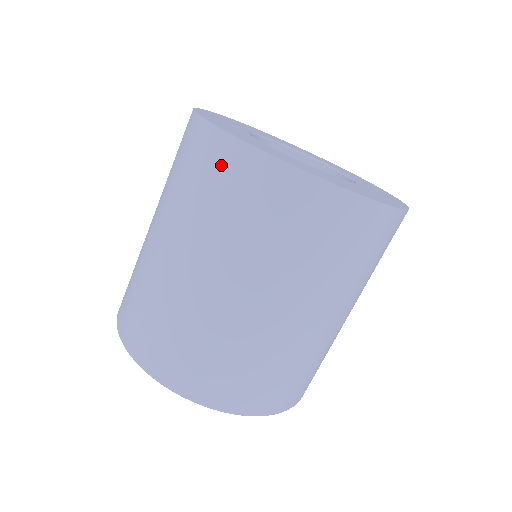
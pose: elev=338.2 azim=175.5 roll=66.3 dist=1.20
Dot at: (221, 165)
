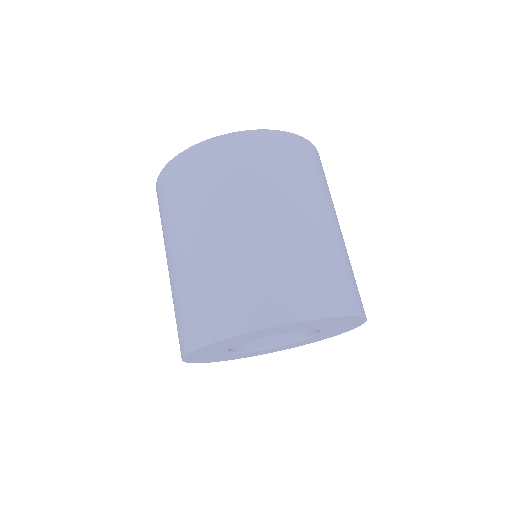
Dot at: (161, 194)
